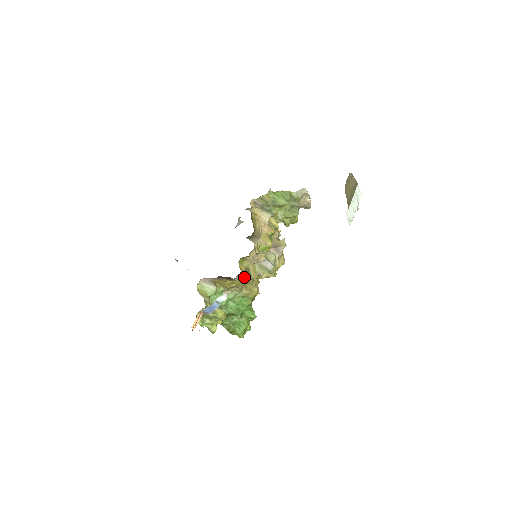
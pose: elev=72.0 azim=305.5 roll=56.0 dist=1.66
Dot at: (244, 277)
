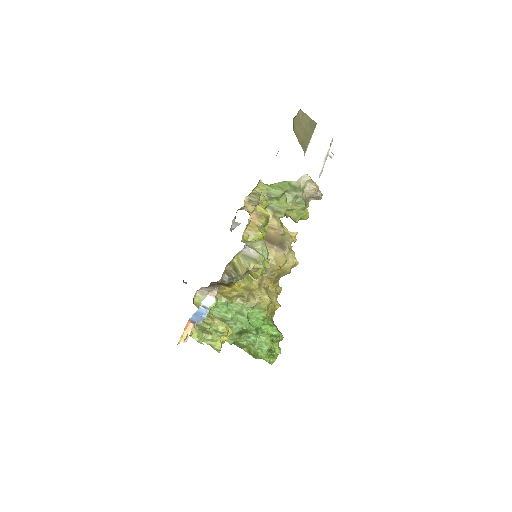
Dot at: (232, 275)
